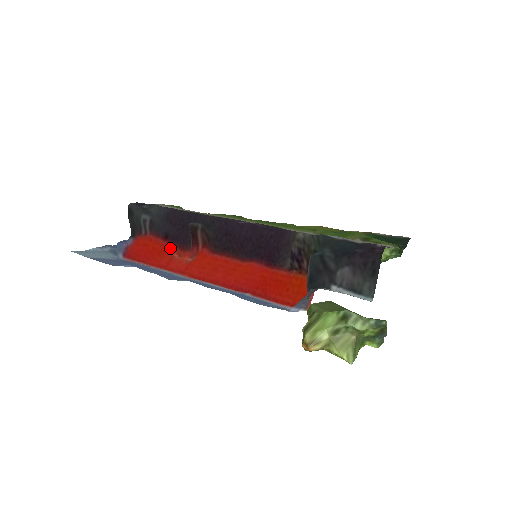
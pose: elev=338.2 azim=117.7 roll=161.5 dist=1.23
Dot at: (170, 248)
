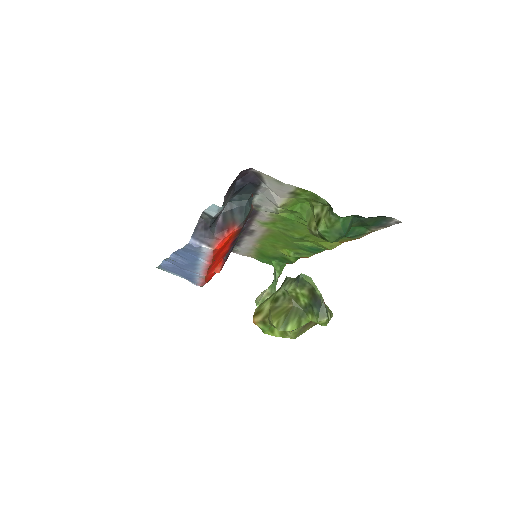
Dot at: occluded
